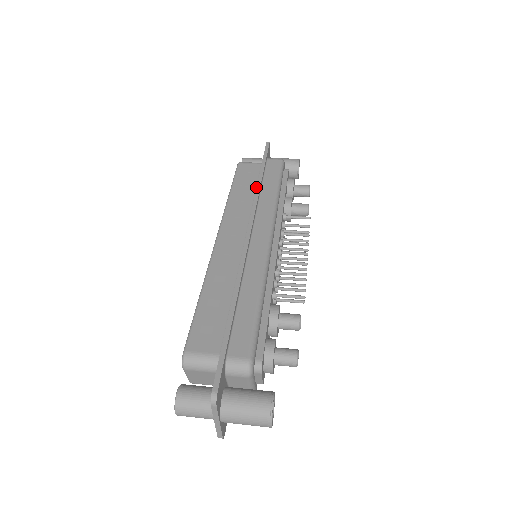
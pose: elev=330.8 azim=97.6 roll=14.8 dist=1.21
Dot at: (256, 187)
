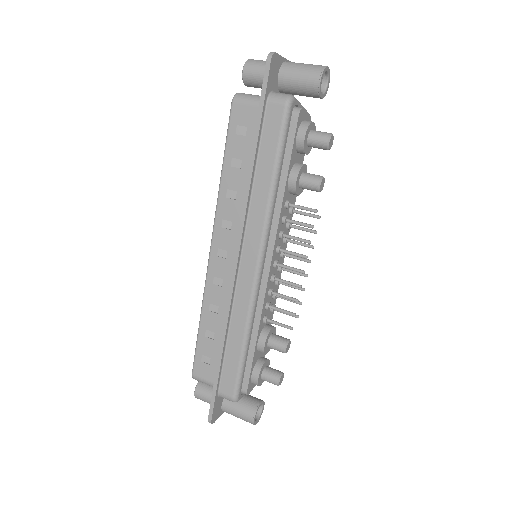
Dot at: occluded
